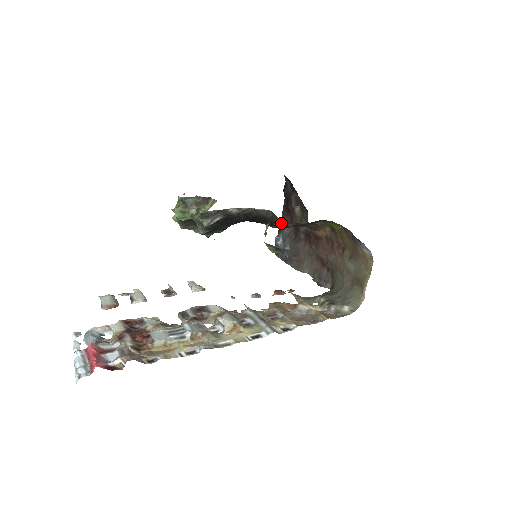
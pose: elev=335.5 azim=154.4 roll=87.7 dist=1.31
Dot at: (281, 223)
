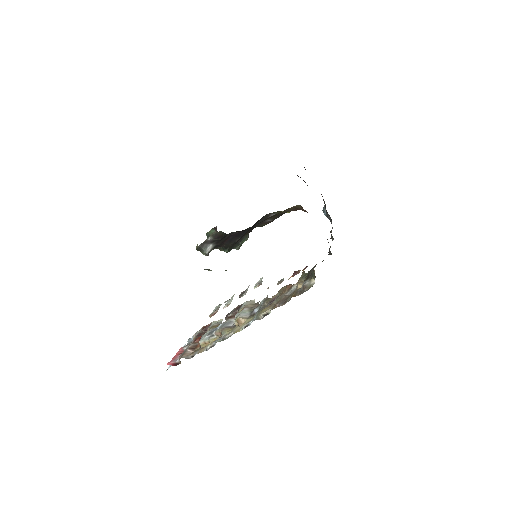
Dot at: occluded
